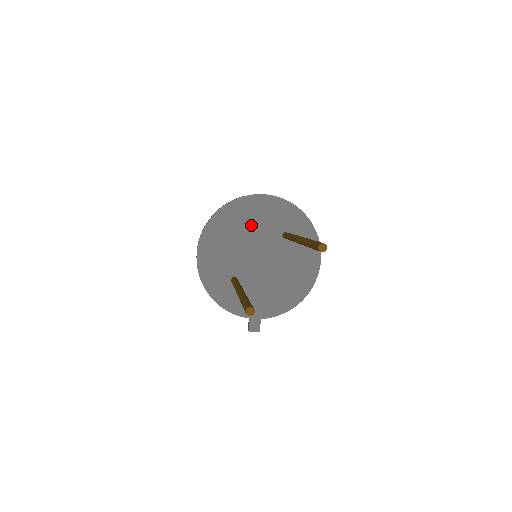
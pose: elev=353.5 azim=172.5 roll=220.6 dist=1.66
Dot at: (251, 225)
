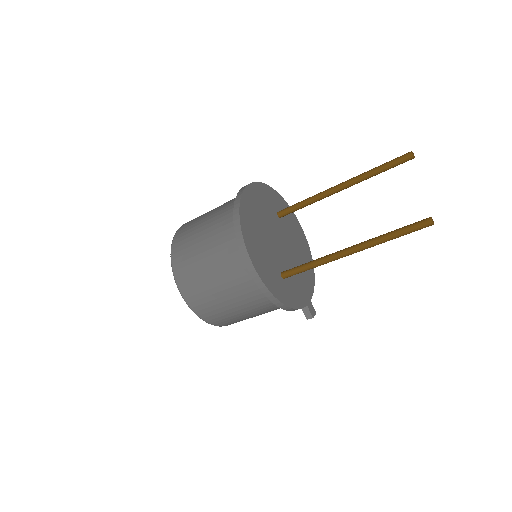
Dot at: (261, 216)
